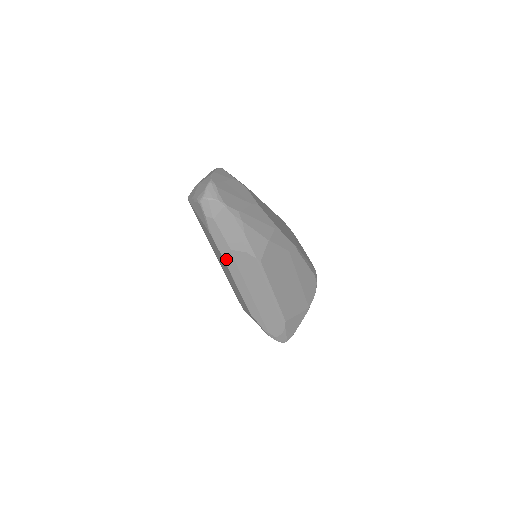
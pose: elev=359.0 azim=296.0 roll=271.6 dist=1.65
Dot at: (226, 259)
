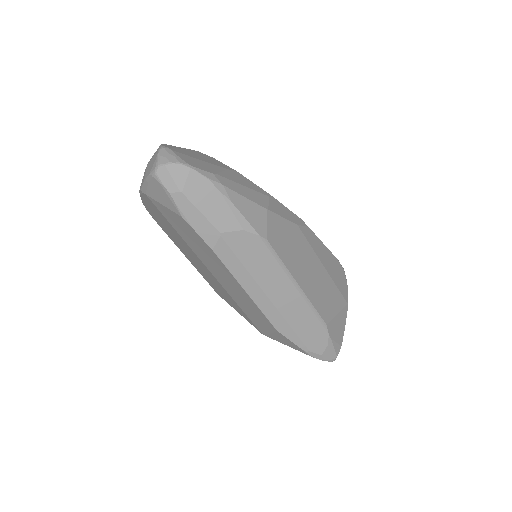
Dot at: (218, 251)
